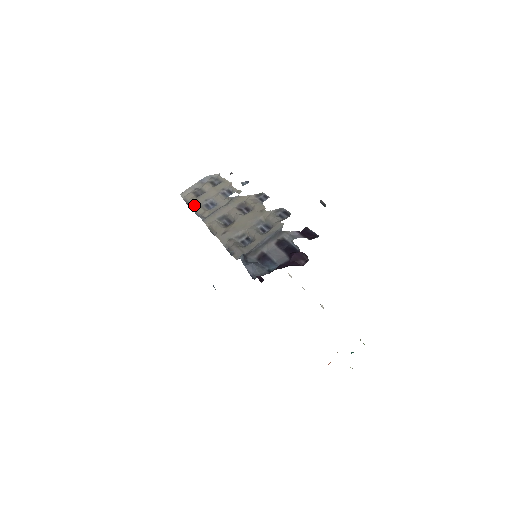
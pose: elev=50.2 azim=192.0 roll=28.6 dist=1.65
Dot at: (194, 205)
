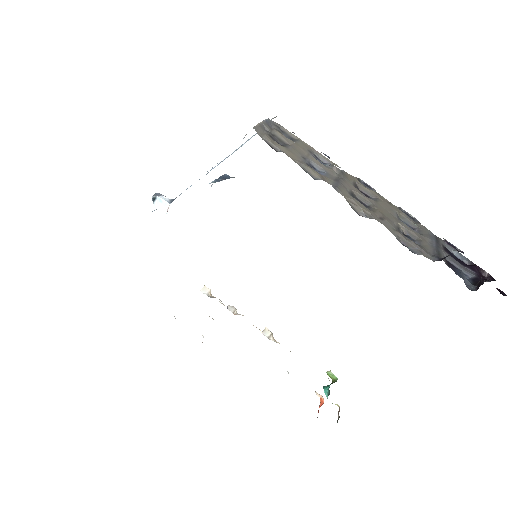
Dot at: (294, 158)
